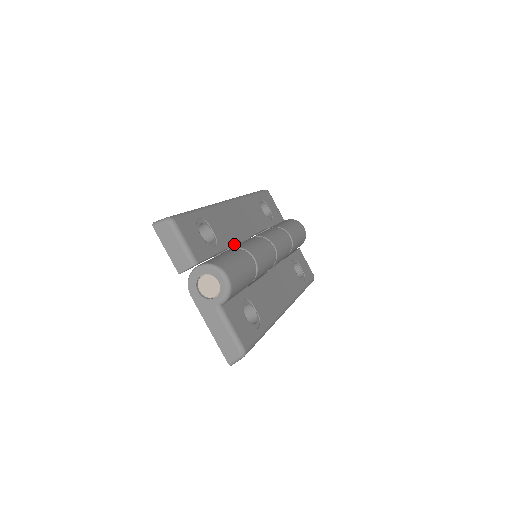
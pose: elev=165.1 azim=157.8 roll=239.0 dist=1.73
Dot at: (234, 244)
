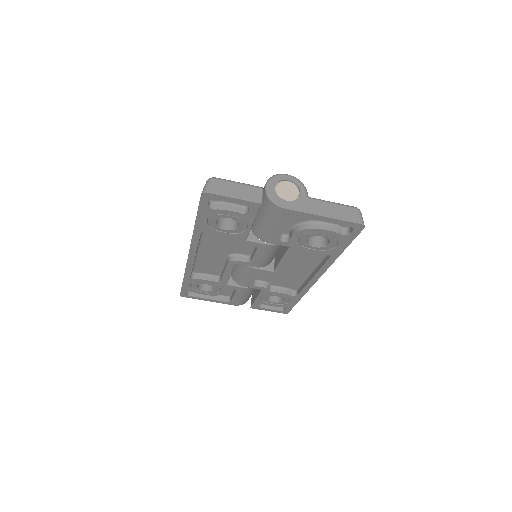
Dot at: occluded
